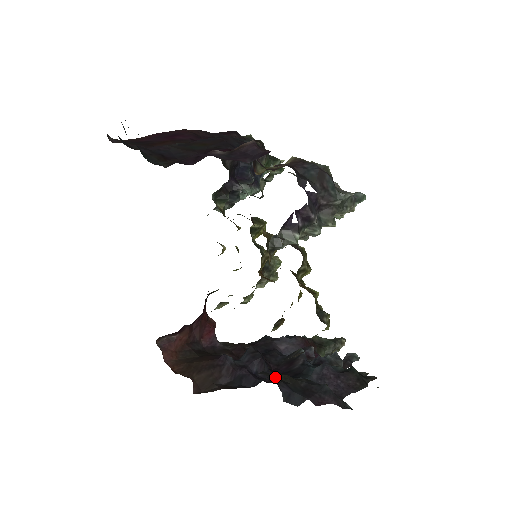
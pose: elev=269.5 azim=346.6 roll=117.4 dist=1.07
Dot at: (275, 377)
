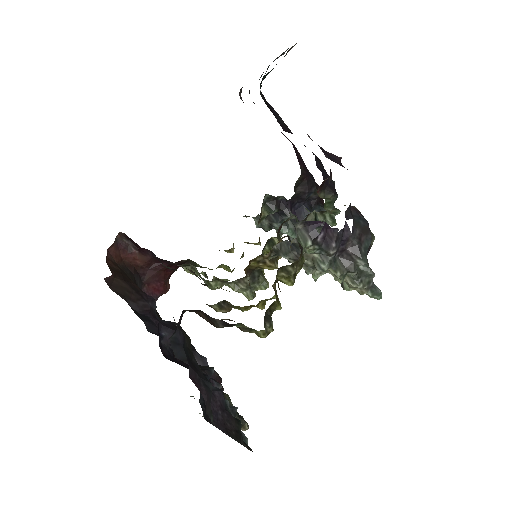
Dot at: occluded
